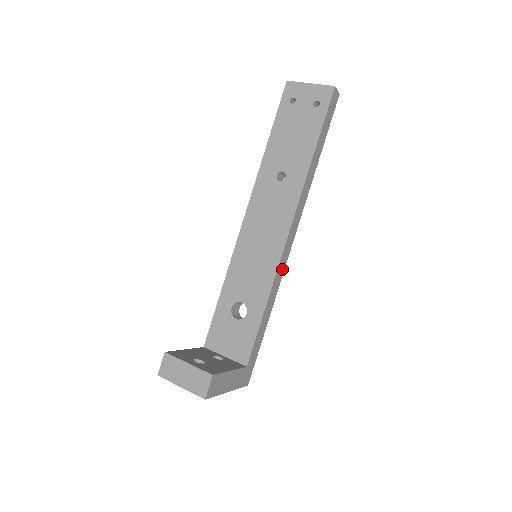
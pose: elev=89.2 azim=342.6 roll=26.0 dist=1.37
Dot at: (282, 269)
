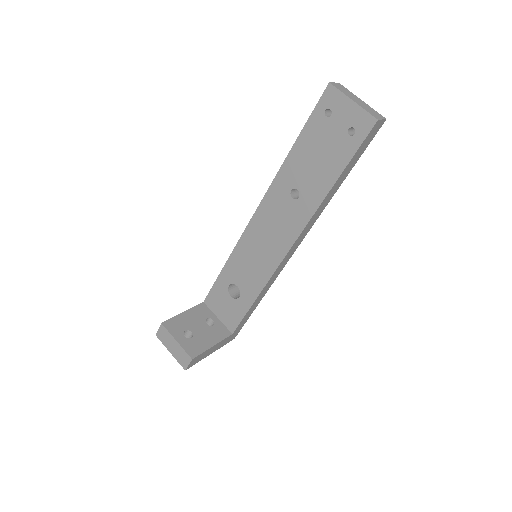
Dot at: (278, 272)
